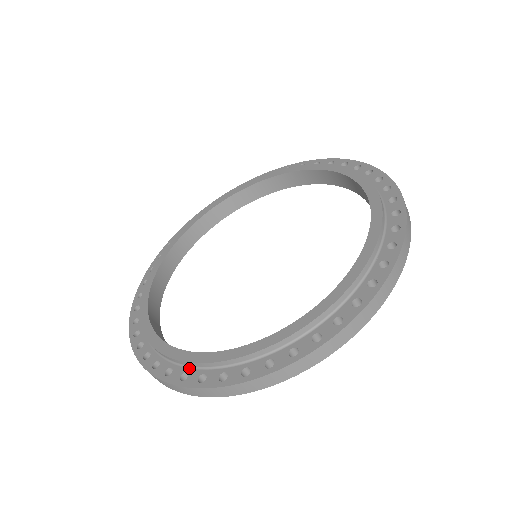
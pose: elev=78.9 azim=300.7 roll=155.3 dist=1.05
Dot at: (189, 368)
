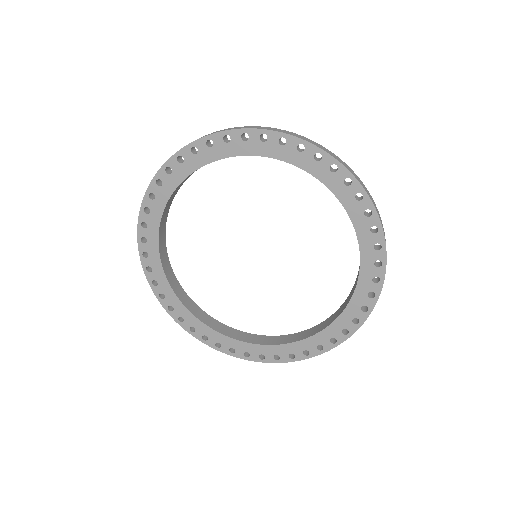
Dot at: occluded
